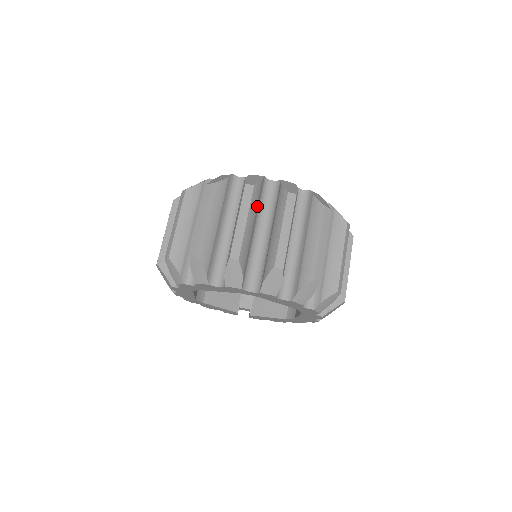
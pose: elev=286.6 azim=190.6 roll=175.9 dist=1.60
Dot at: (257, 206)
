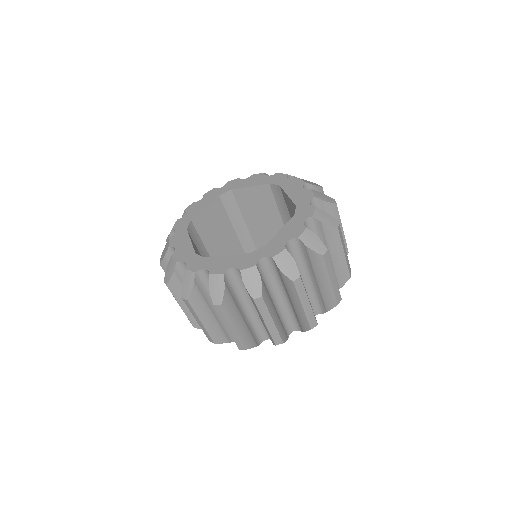
Dot at: (269, 296)
